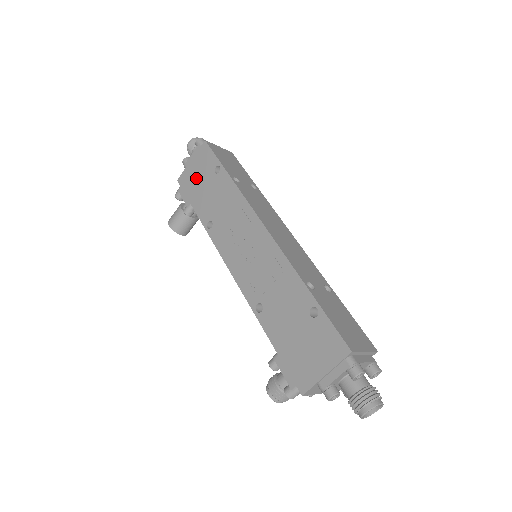
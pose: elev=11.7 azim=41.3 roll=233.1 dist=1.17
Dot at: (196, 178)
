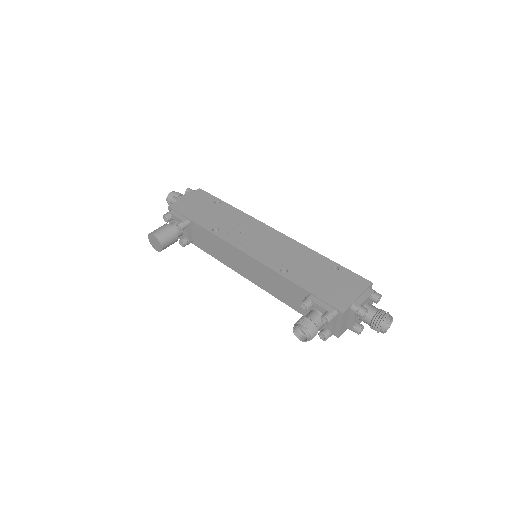
Dot at: (193, 205)
